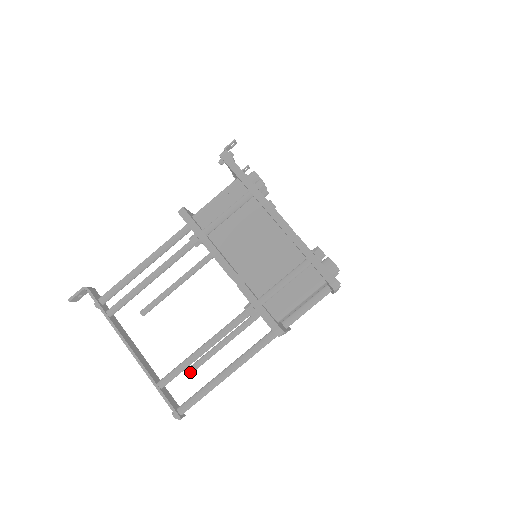
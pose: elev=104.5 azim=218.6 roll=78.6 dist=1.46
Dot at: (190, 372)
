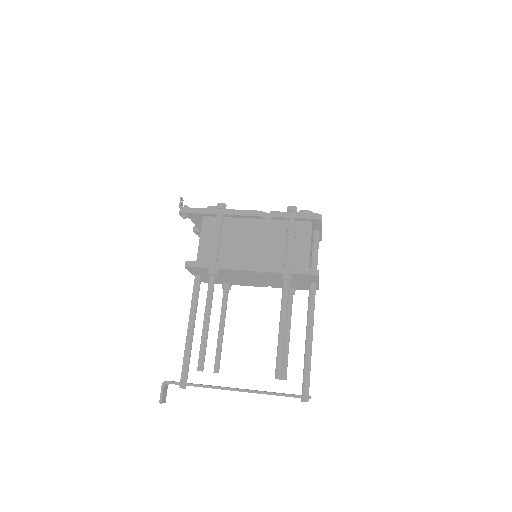
Dot at: (285, 375)
